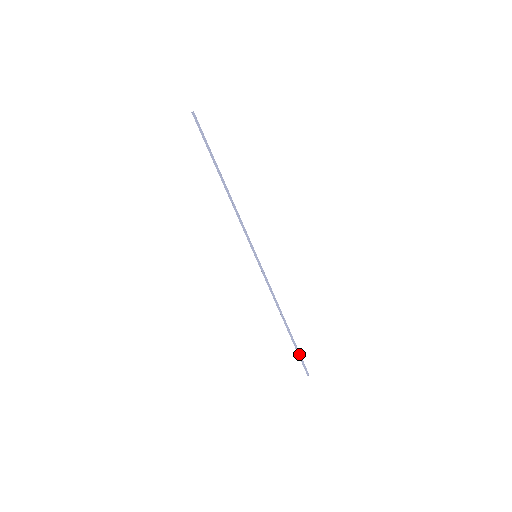
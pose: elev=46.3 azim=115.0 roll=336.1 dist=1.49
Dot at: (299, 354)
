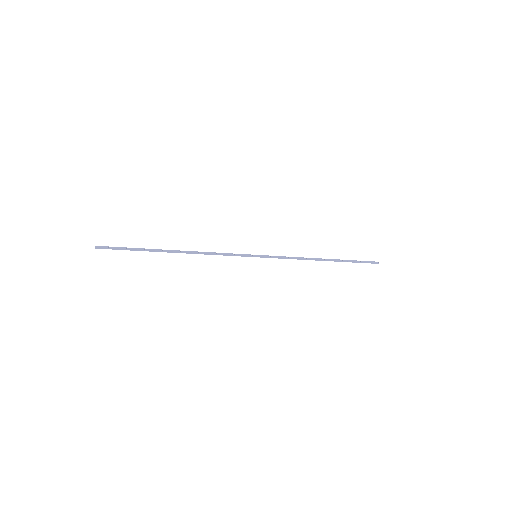
Dot at: (357, 262)
